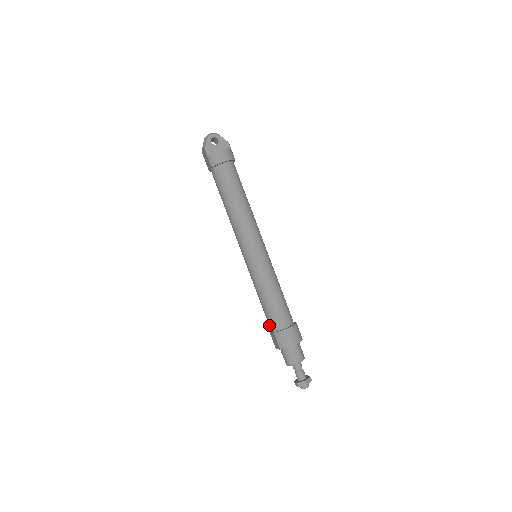
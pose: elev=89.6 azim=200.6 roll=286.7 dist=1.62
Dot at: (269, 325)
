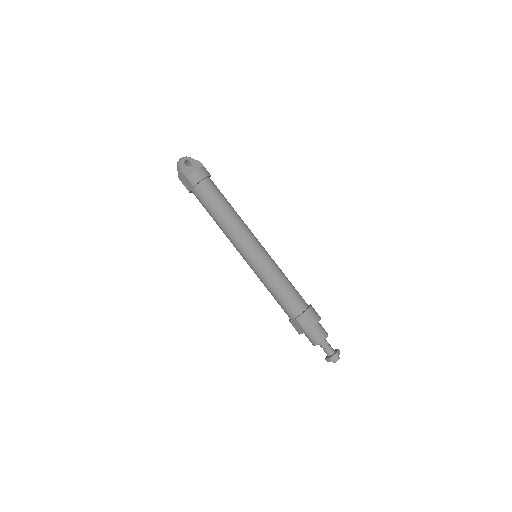
Dot at: (288, 314)
